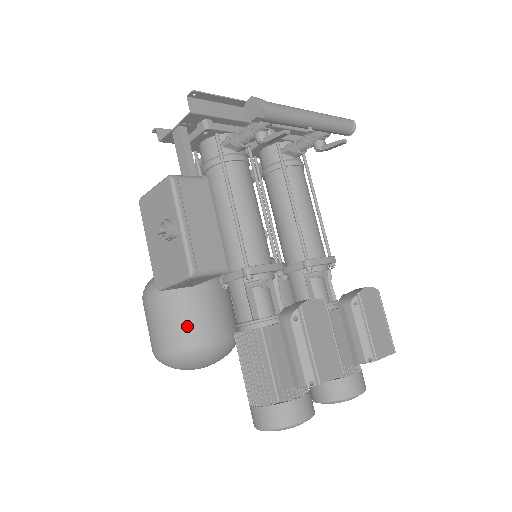
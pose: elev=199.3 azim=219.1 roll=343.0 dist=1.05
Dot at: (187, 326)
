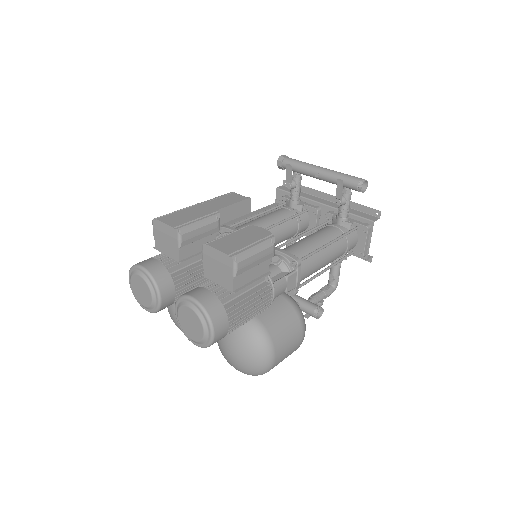
Dot at: occluded
